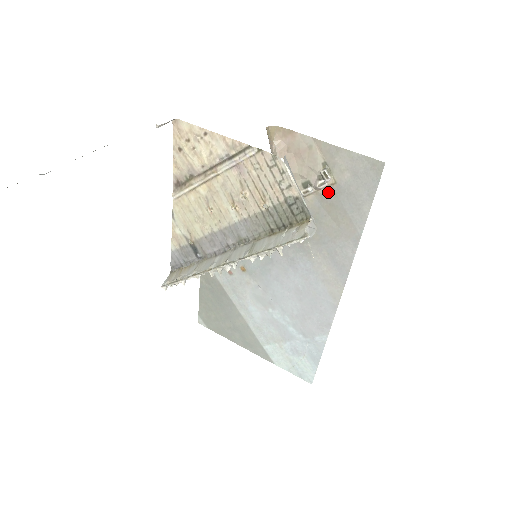
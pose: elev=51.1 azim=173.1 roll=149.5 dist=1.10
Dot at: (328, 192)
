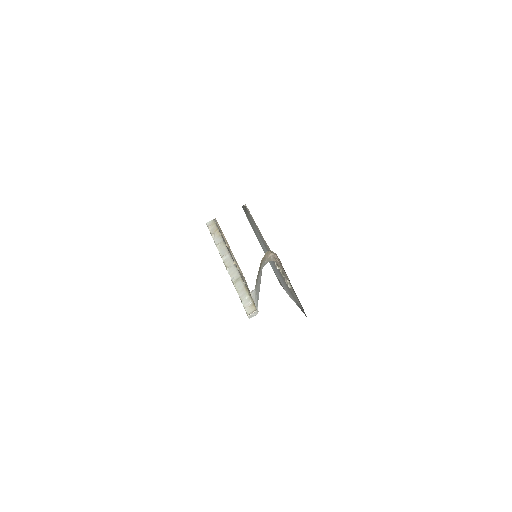
Dot at: occluded
